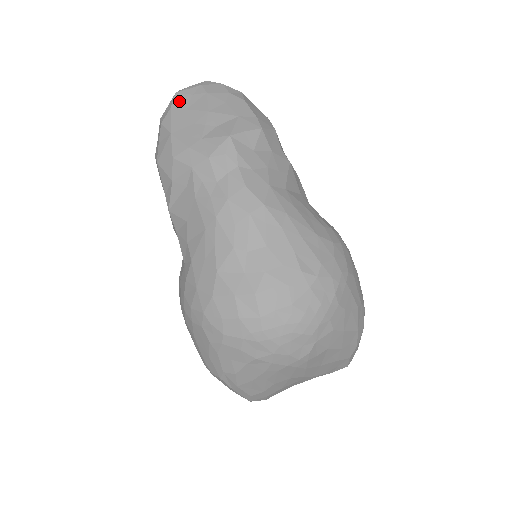
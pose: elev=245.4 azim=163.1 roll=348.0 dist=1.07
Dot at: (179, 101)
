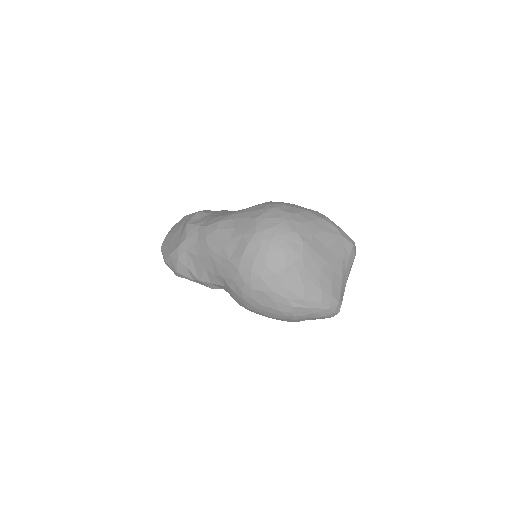
Dot at: (163, 247)
